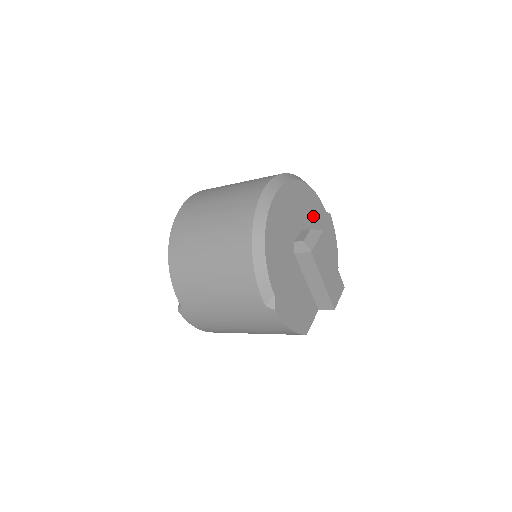
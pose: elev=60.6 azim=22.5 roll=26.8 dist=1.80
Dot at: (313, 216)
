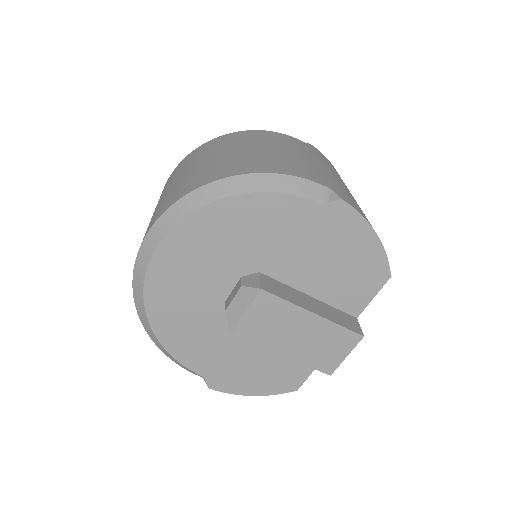
Dot at: (274, 237)
